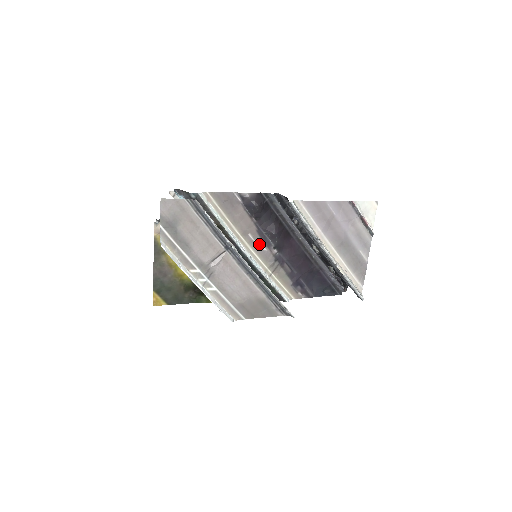
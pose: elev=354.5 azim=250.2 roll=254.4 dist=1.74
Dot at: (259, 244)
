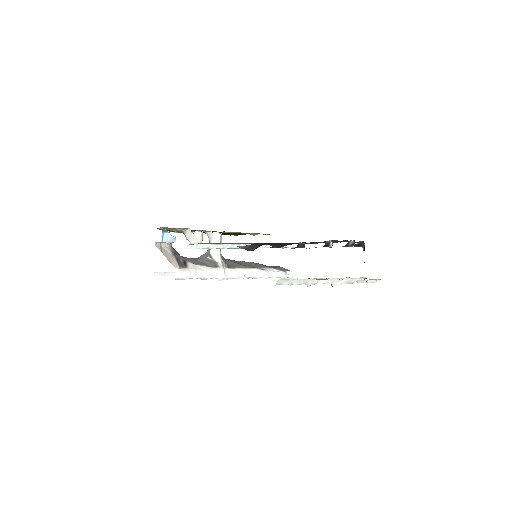
Dot at: occluded
